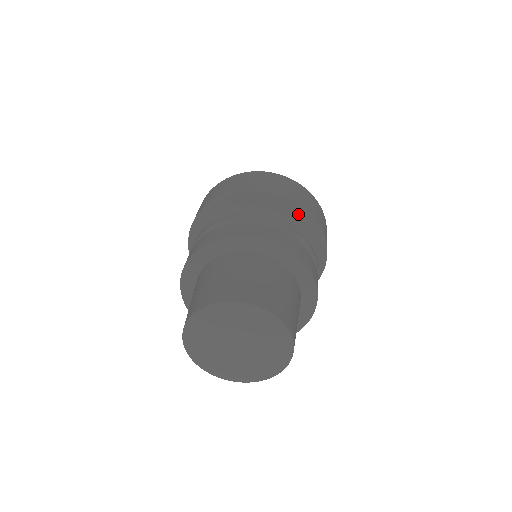
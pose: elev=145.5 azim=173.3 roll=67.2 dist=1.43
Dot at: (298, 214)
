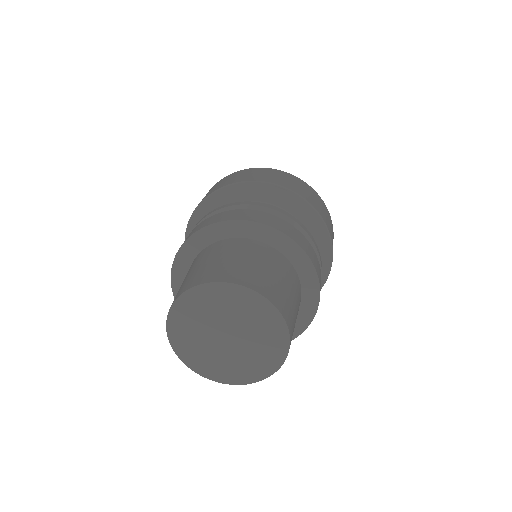
Dot at: (268, 192)
